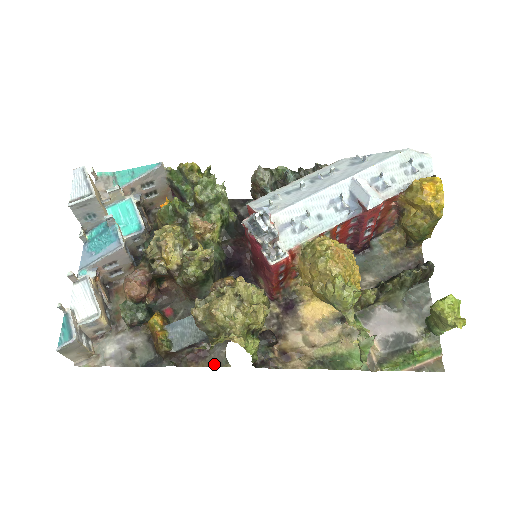
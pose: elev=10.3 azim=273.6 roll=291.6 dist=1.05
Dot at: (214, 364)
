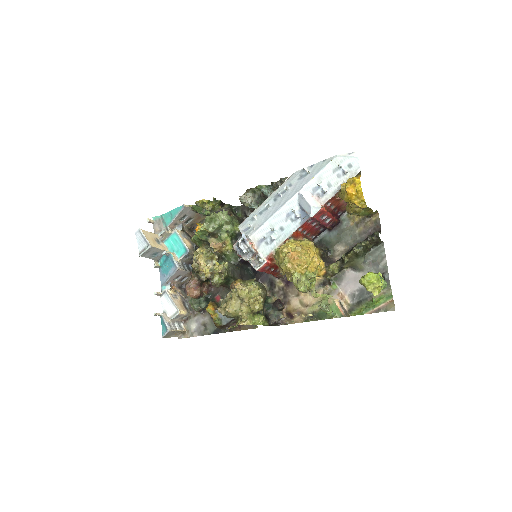
Dot at: (249, 328)
